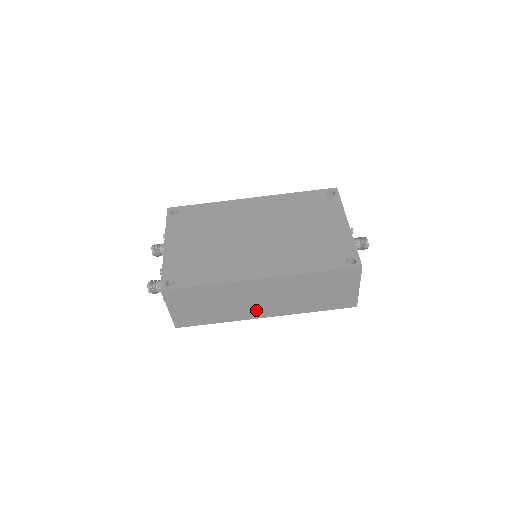
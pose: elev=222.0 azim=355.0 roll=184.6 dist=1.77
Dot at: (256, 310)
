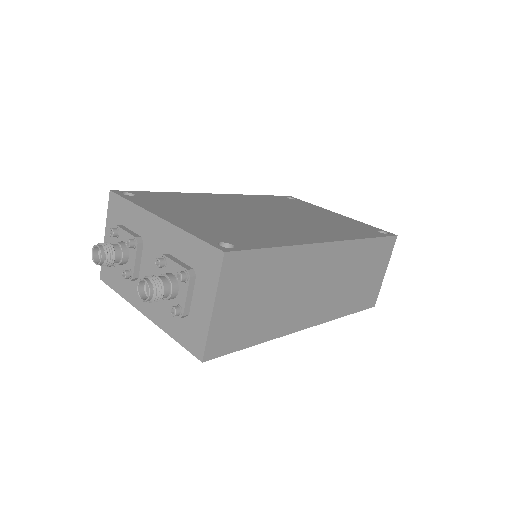
Dot at: (304, 311)
